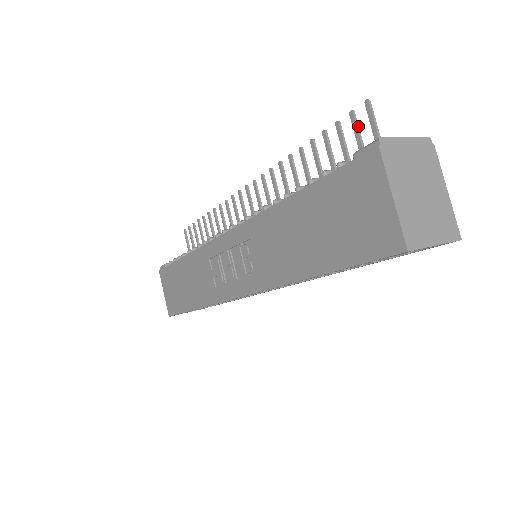
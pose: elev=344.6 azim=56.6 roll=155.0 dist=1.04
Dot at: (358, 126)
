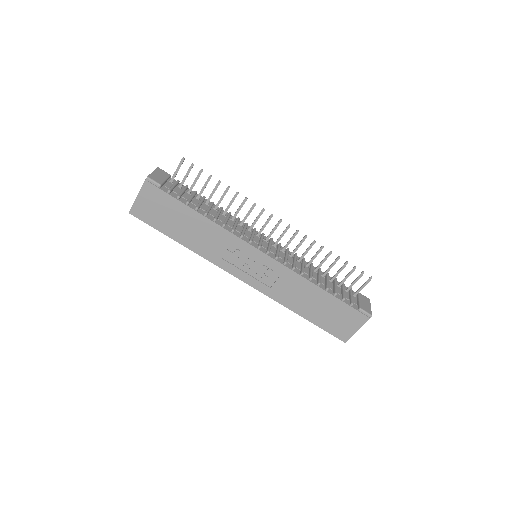
Dot at: occluded
